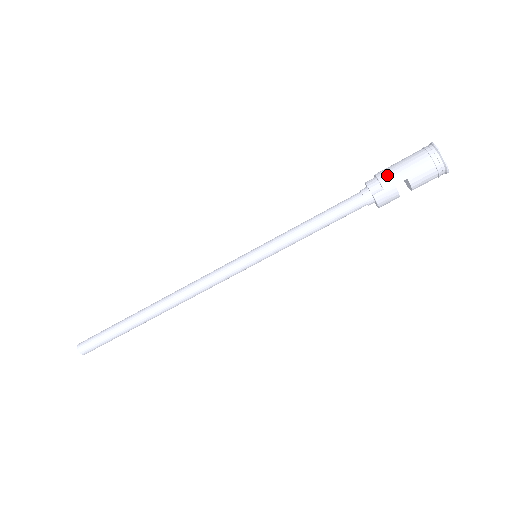
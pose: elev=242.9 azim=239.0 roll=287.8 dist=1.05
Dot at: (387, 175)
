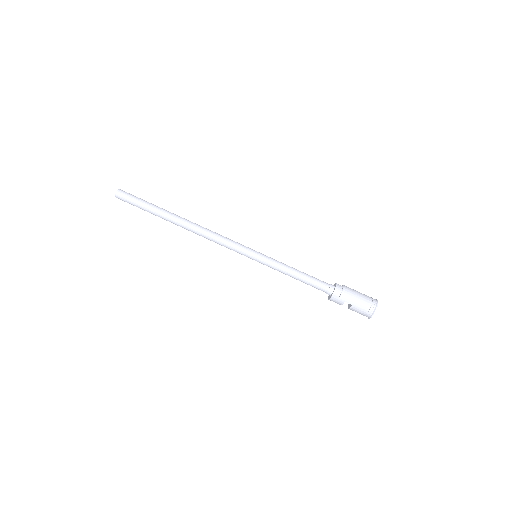
Dot at: (347, 294)
